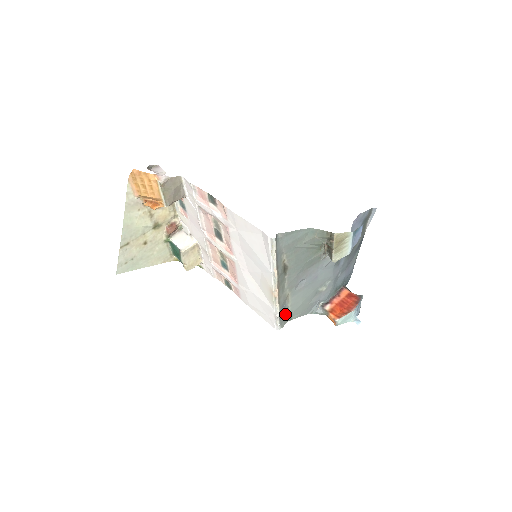
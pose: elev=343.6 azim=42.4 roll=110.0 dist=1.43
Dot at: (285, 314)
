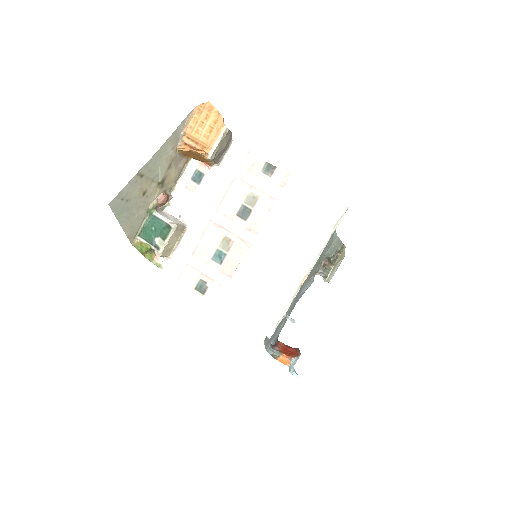
Dot at: occluded
